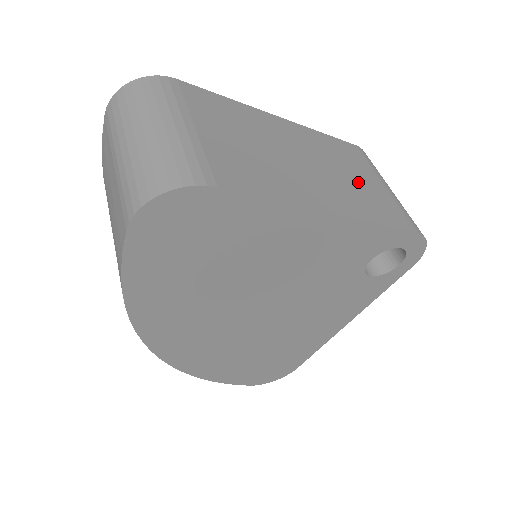
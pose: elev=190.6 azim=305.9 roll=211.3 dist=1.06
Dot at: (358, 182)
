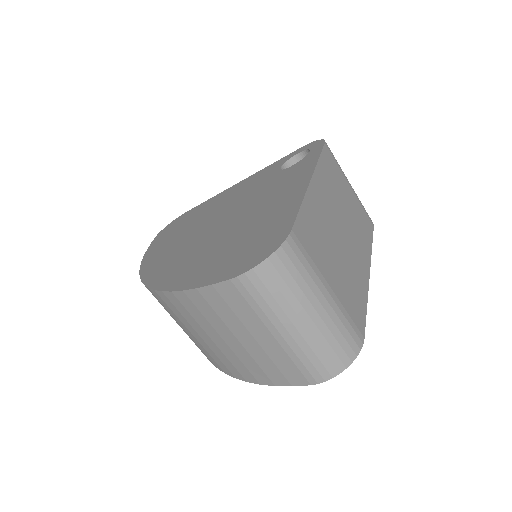
Dot at: (351, 208)
